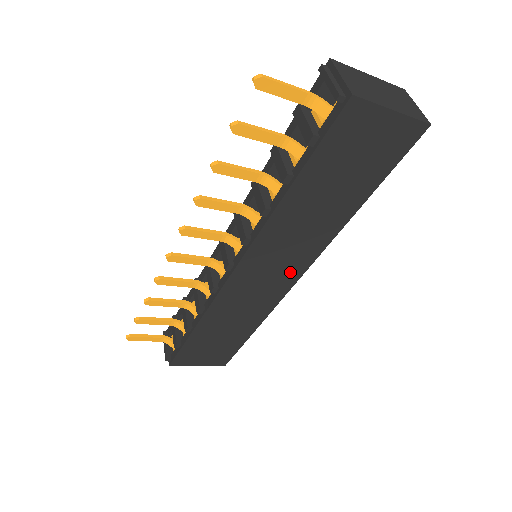
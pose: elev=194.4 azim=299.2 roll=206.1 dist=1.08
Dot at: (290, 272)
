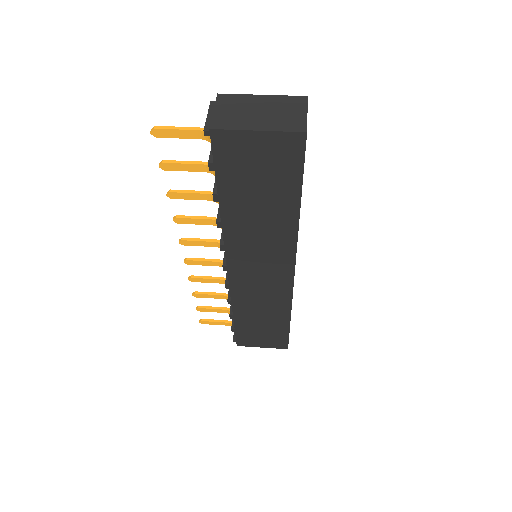
Dot at: (280, 269)
